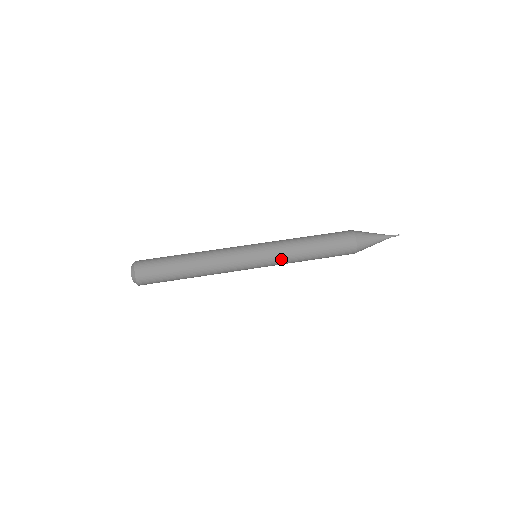
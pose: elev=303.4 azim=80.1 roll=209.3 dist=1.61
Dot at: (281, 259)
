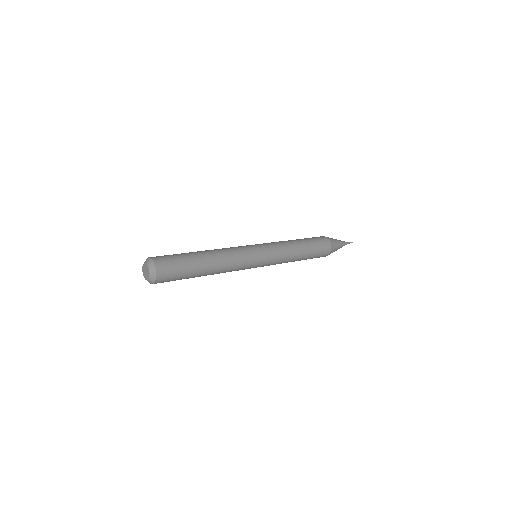
Dot at: (280, 253)
